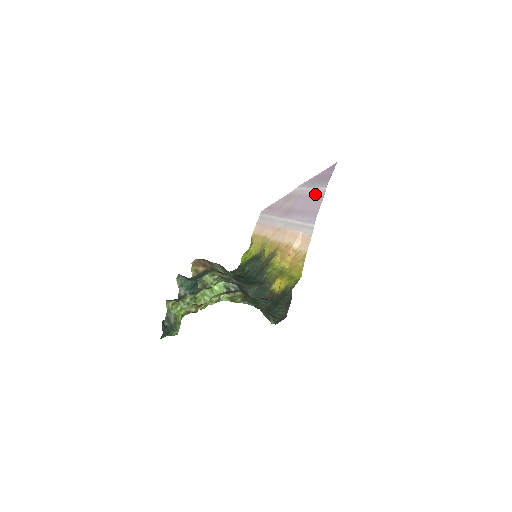
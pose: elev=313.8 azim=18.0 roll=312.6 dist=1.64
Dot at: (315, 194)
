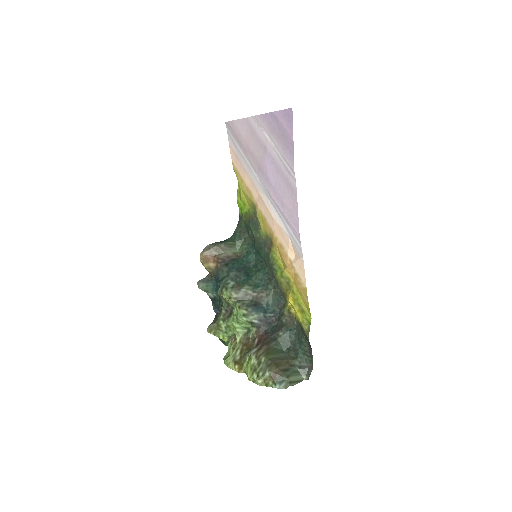
Dot at: (284, 172)
